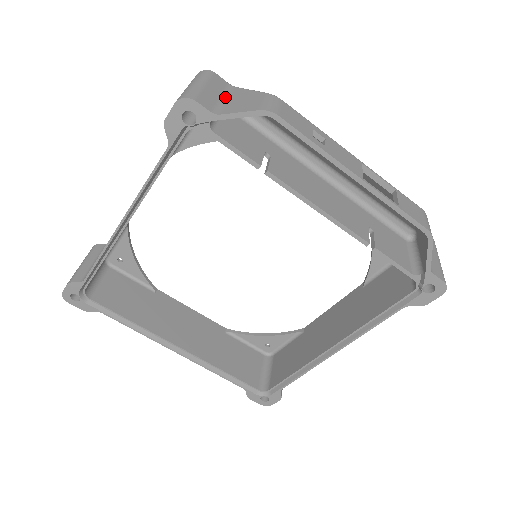
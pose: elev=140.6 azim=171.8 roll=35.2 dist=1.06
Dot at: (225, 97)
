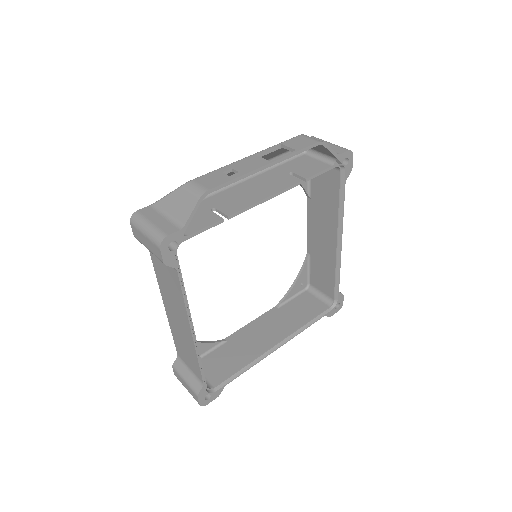
Dot at: (165, 214)
